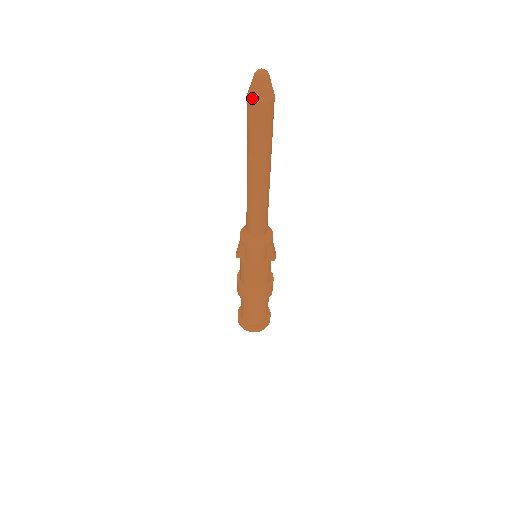
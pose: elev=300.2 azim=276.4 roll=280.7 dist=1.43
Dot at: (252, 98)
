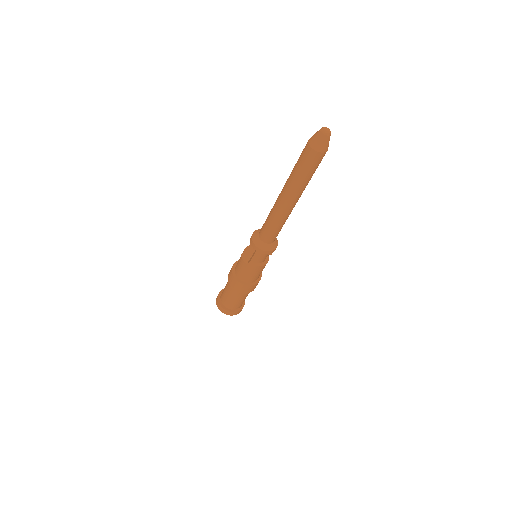
Dot at: (319, 150)
